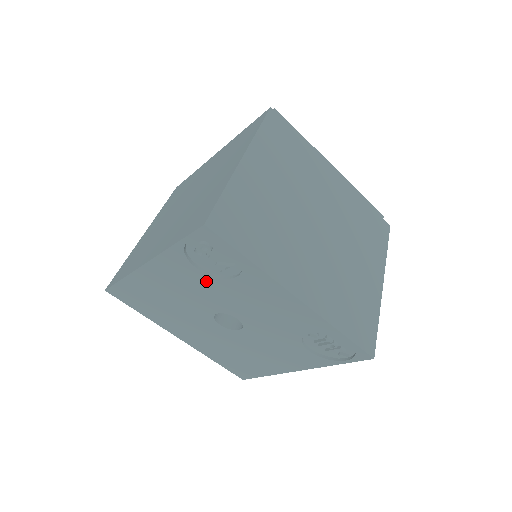
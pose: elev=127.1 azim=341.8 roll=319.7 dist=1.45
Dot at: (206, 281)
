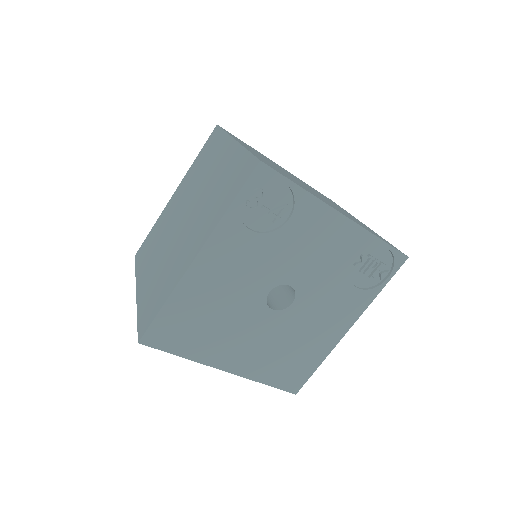
Dot at: (260, 245)
